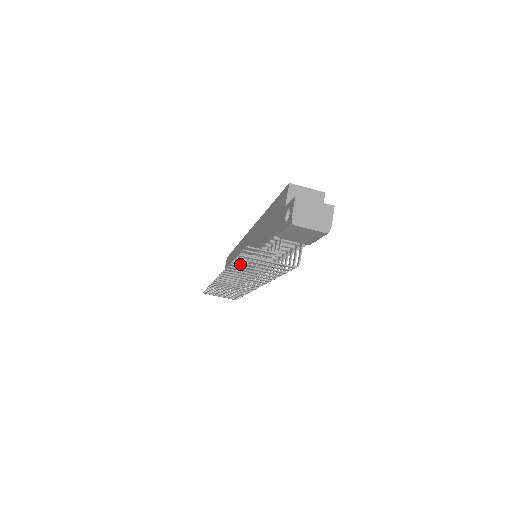
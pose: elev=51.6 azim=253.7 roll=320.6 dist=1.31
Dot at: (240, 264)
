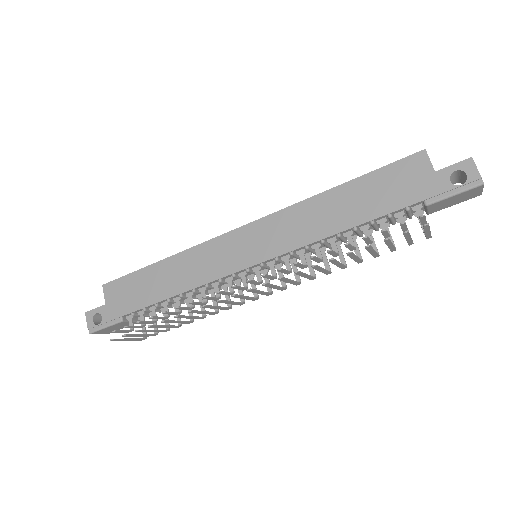
Dot at: (332, 252)
